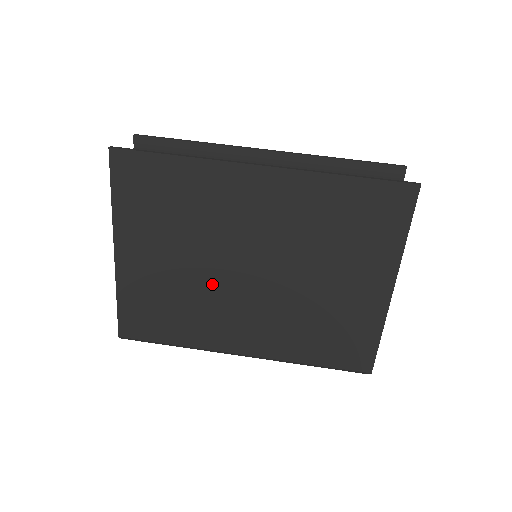
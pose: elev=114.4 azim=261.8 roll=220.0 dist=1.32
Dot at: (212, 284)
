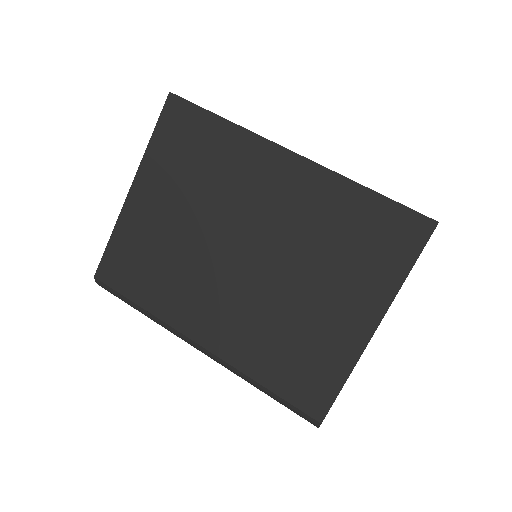
Dot at: (201, 254)
